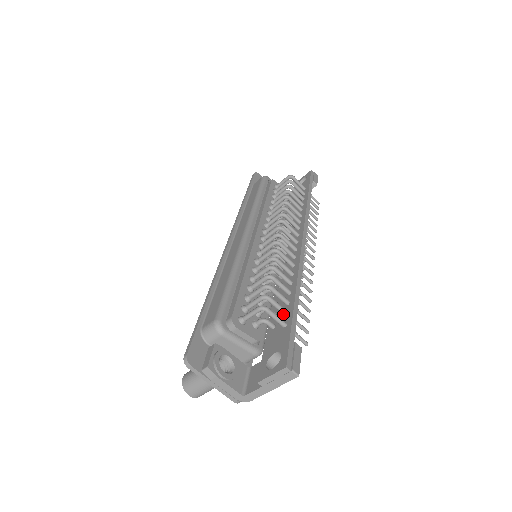
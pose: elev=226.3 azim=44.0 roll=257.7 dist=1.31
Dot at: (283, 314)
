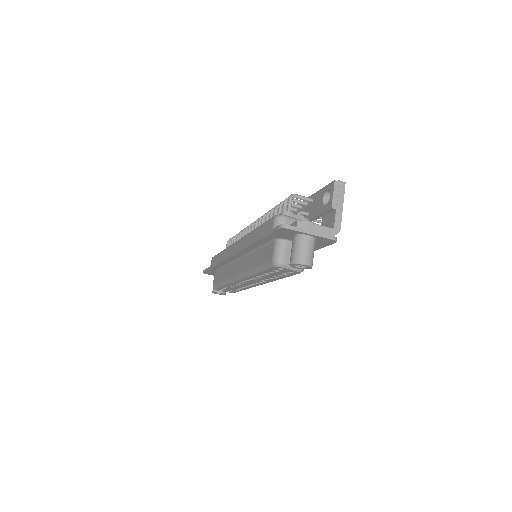
Dot at: (305, 204)
